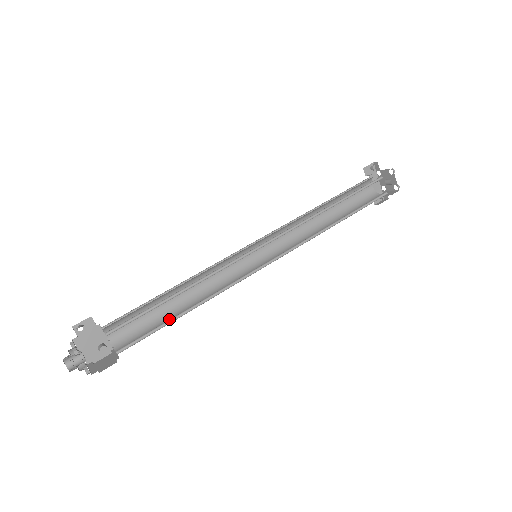
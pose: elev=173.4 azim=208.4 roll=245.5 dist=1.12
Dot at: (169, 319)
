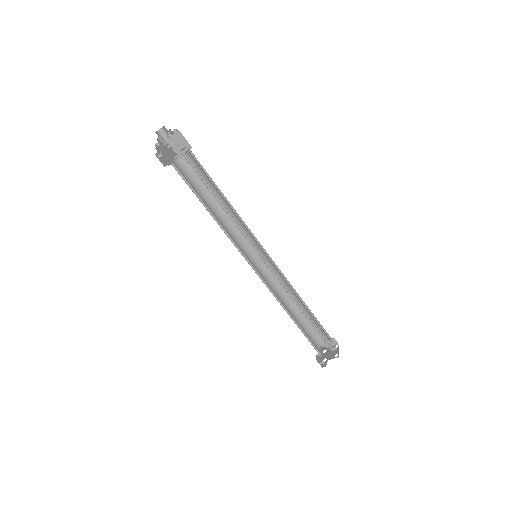
Dot at: occluded
